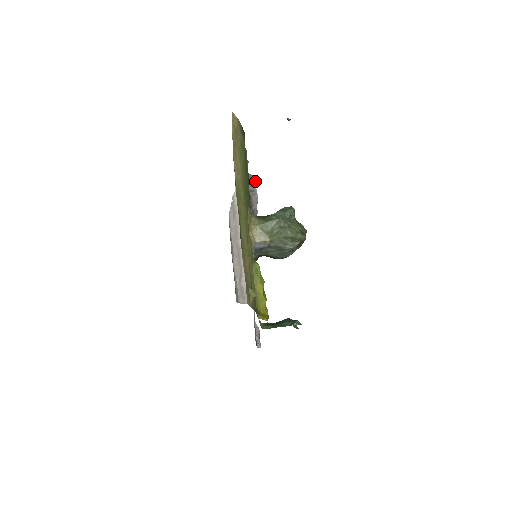
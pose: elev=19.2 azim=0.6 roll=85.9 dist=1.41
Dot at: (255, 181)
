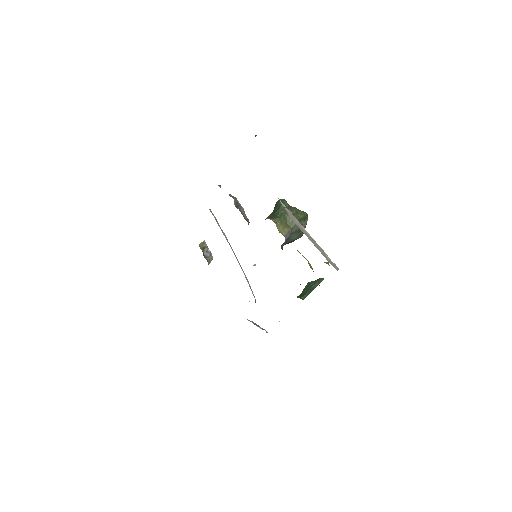
Dot at: (235, 198)
